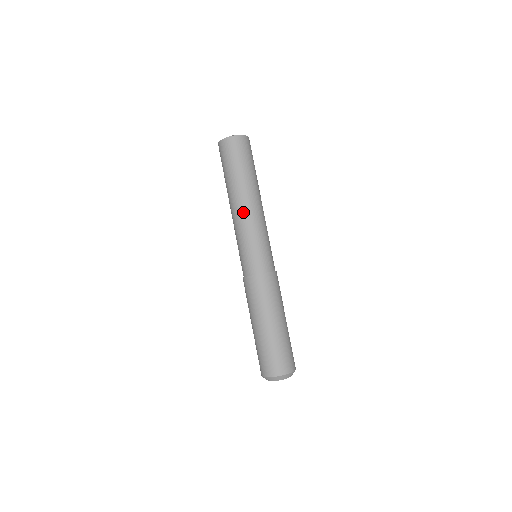
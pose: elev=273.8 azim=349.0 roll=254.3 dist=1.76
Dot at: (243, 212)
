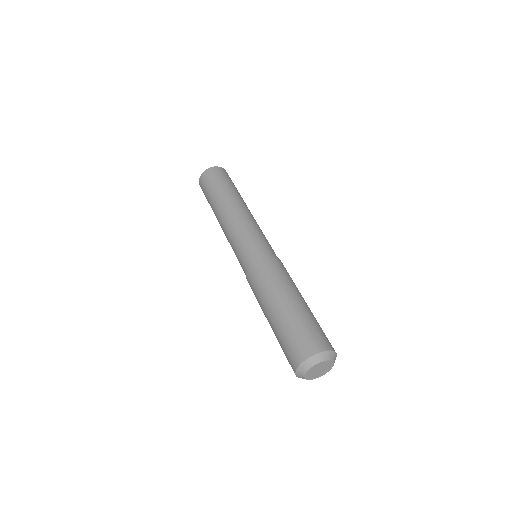
Dot at: (229, 218)
